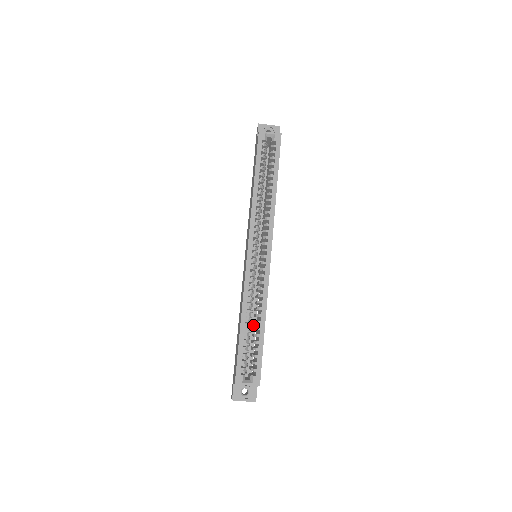
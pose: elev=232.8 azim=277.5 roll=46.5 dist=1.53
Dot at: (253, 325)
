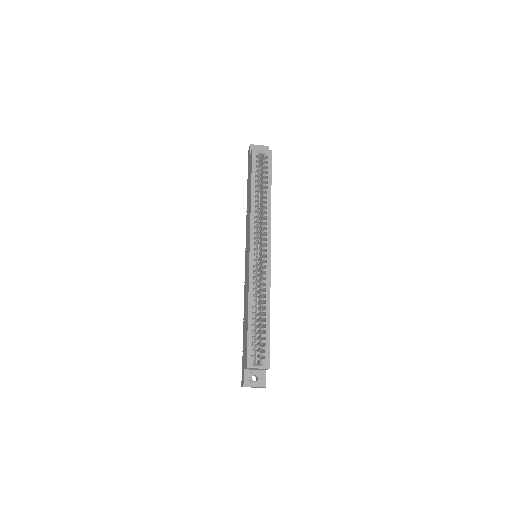
Dot at: (257, 318)
